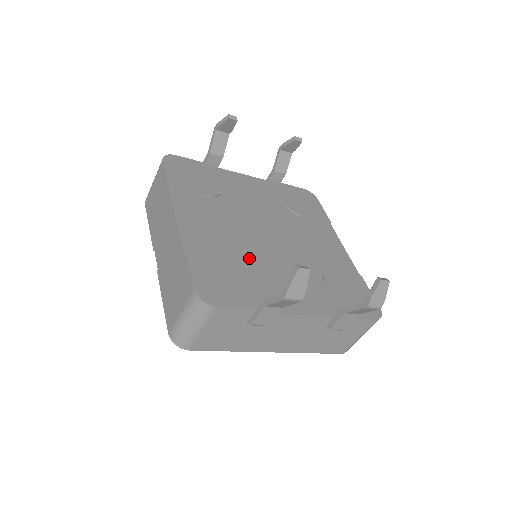
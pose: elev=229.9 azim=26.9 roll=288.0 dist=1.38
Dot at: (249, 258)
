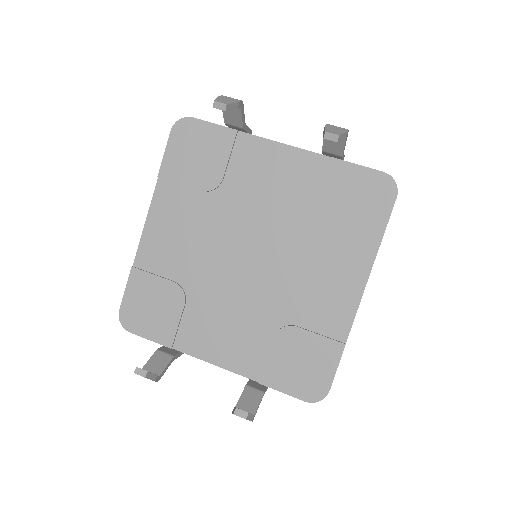
Dot at: (197, 286)
